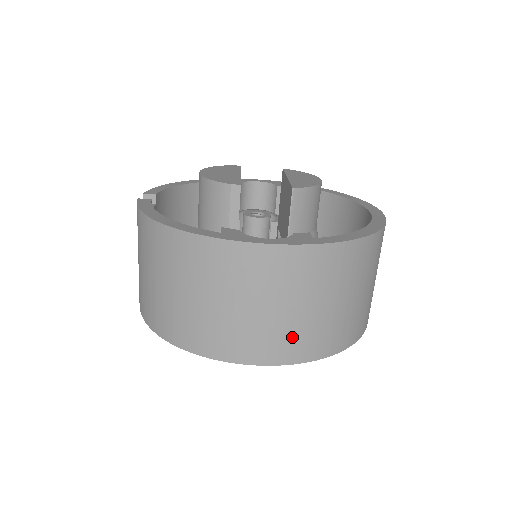
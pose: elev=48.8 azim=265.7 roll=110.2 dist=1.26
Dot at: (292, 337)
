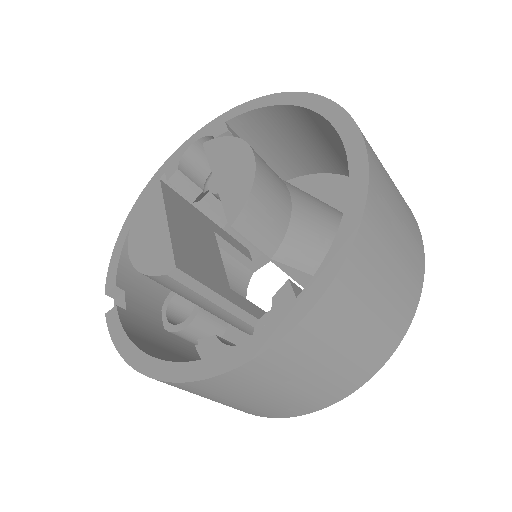
Dot at: (352, 371)
